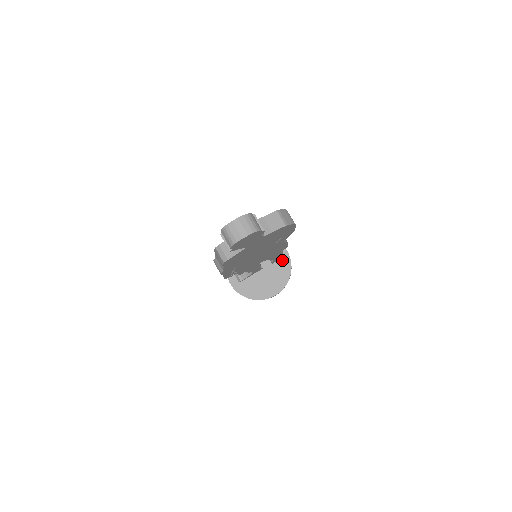
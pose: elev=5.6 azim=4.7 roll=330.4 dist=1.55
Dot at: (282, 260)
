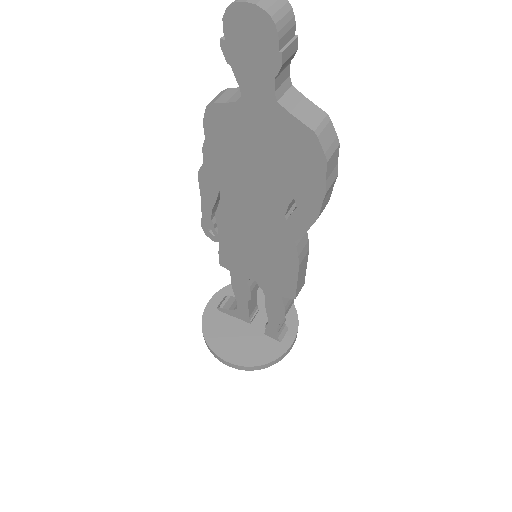
Dot at: (277, 343)
